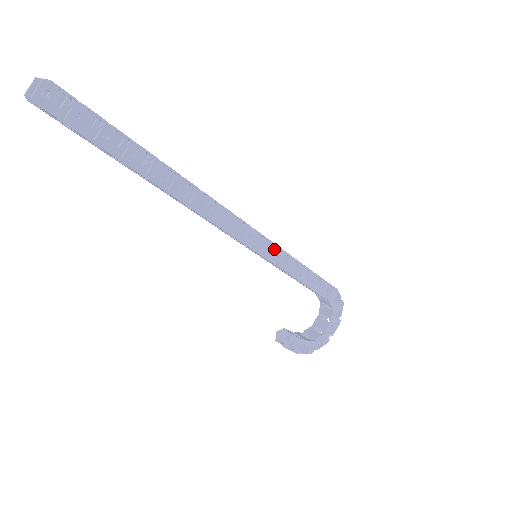
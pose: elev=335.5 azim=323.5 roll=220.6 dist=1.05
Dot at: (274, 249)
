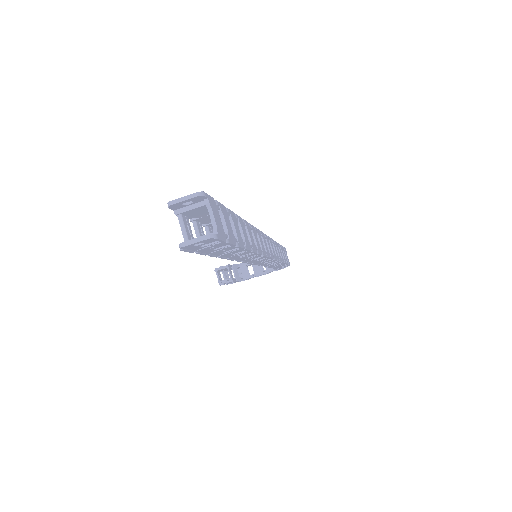
Dot at: (275, 261)
